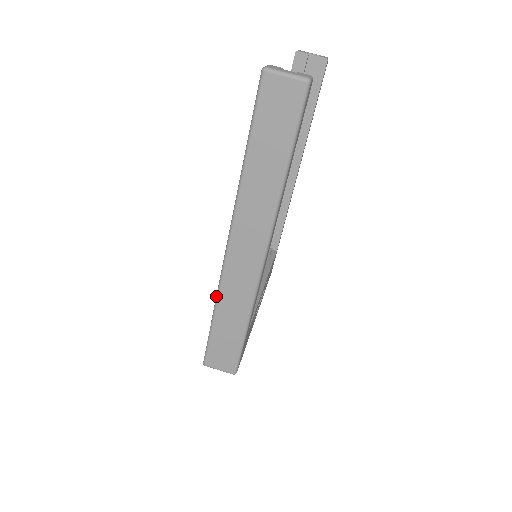
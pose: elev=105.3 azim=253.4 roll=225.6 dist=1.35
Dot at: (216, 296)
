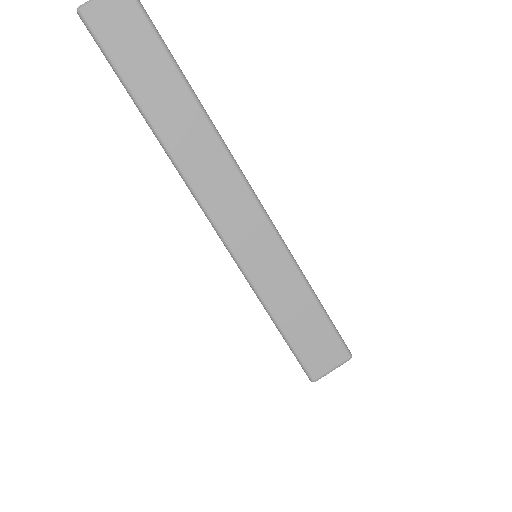
Dot at: (250, 285)
